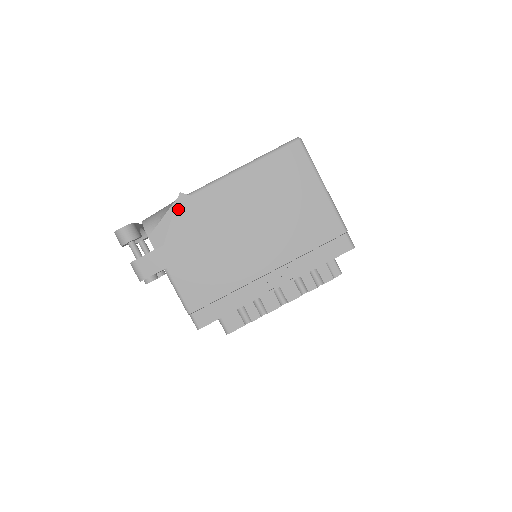
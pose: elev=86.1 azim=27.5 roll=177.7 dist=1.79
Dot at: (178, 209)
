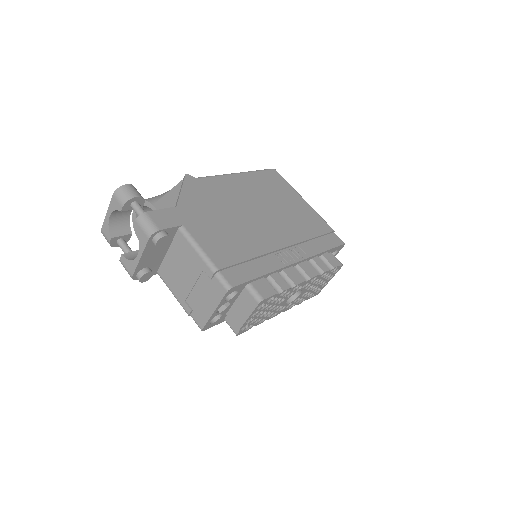
Dot at: (186, 184)
